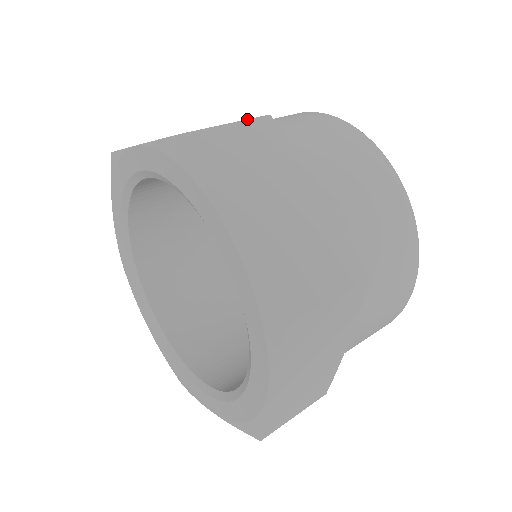
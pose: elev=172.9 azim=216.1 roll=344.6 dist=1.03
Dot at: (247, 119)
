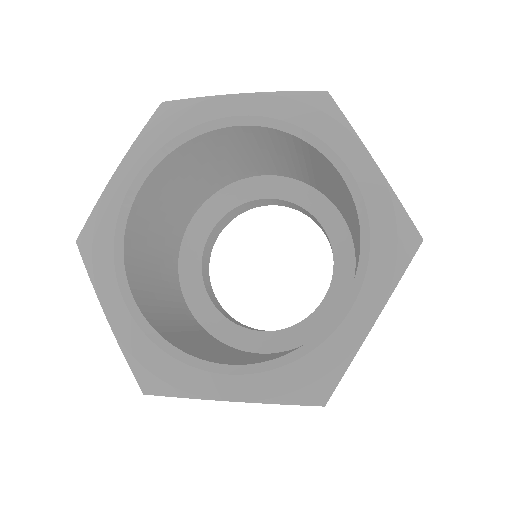
Dot at: occluded
